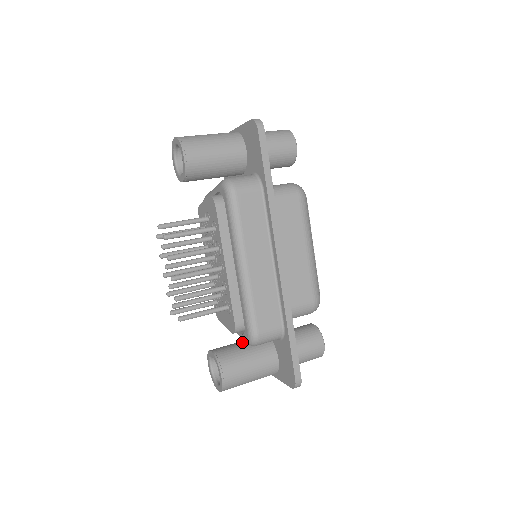
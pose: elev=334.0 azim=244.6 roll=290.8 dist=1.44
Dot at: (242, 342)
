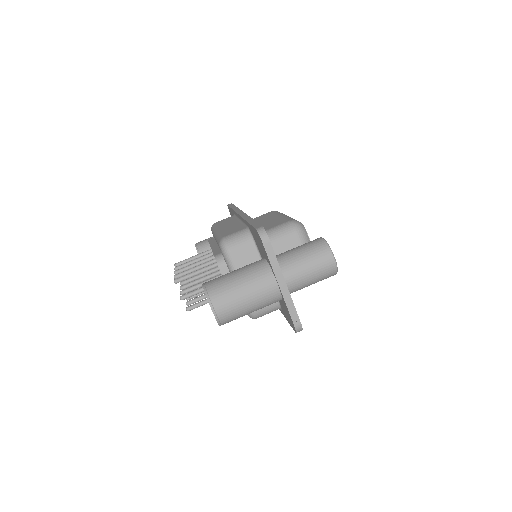
Dot at: occluded
